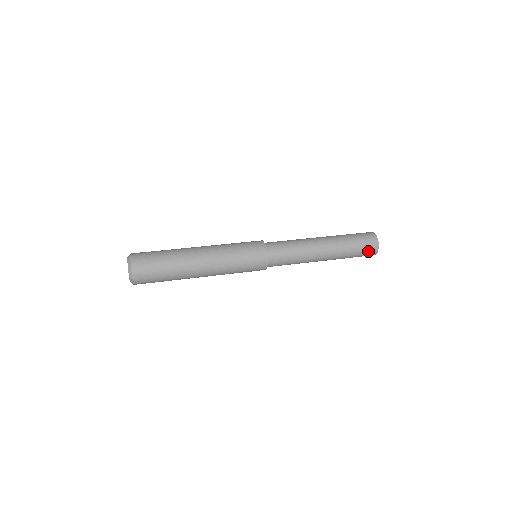
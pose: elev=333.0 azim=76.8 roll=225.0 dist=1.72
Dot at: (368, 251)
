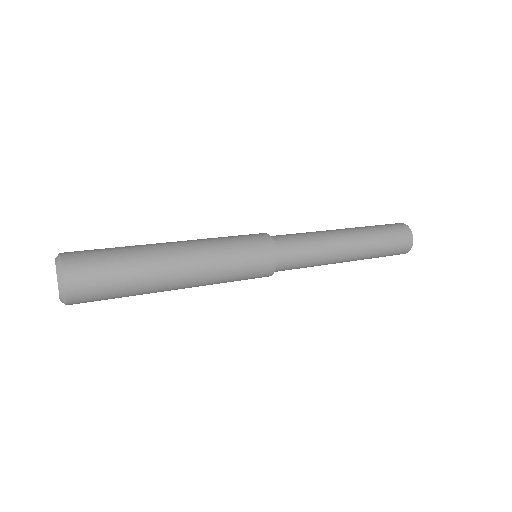
Dot at: (395, 254)
